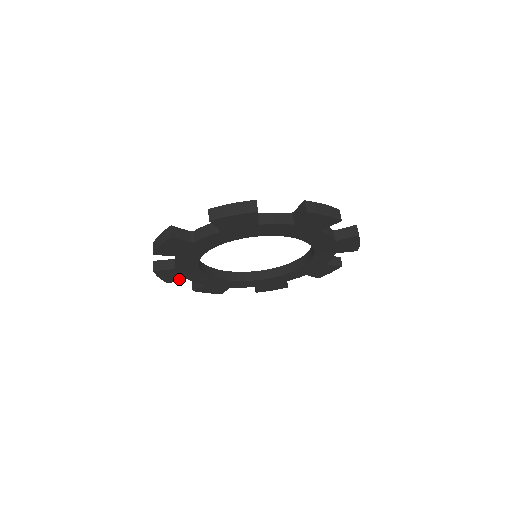
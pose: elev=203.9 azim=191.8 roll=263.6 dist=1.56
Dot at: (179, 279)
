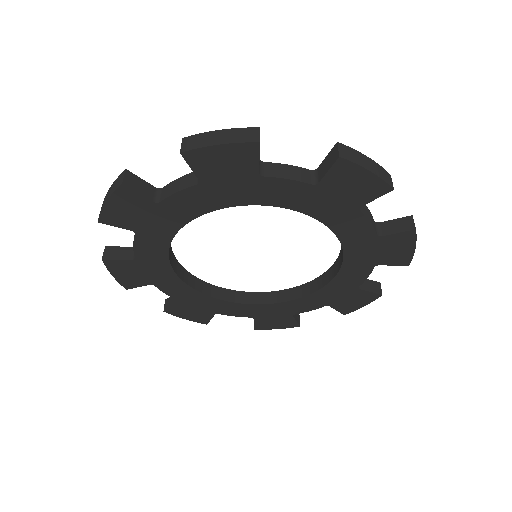
Dot at: (142, 283)
